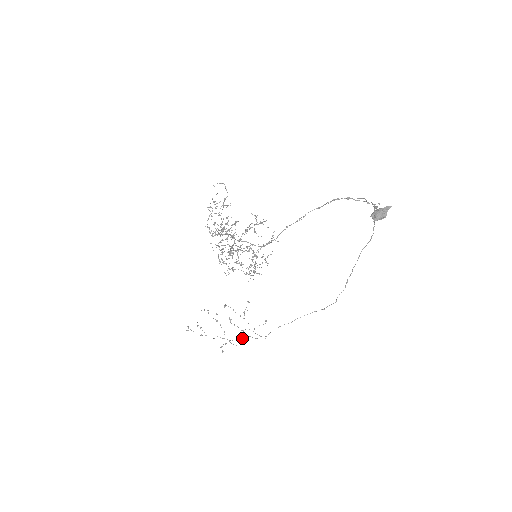
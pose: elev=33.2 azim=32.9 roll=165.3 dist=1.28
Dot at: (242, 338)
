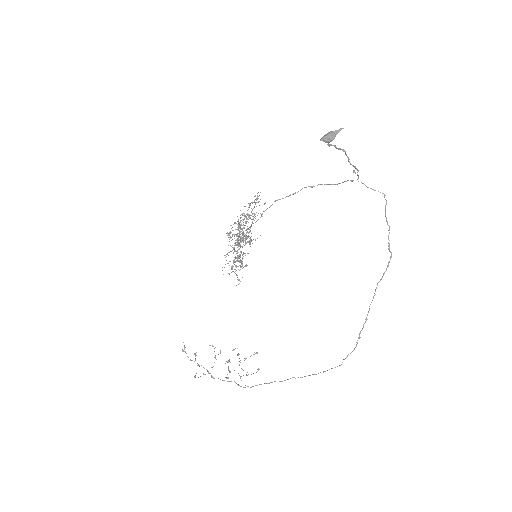
Dot at: occluded
